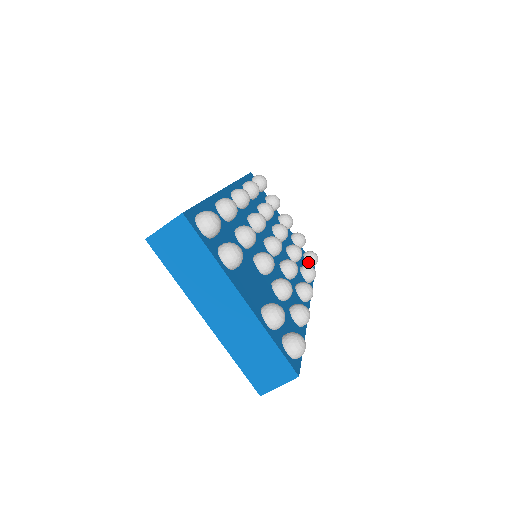
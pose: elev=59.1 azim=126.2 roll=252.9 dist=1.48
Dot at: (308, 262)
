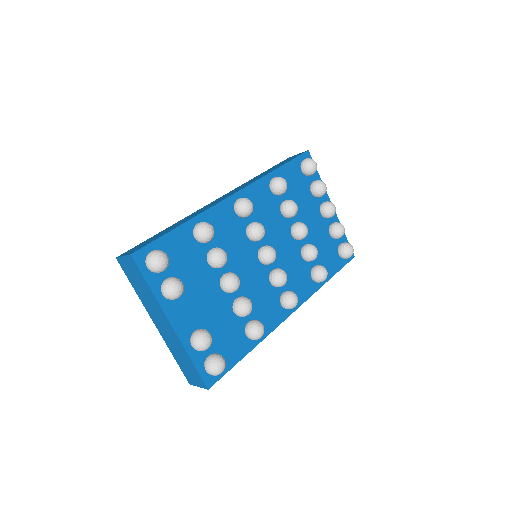
Dot at: (340, 254)
